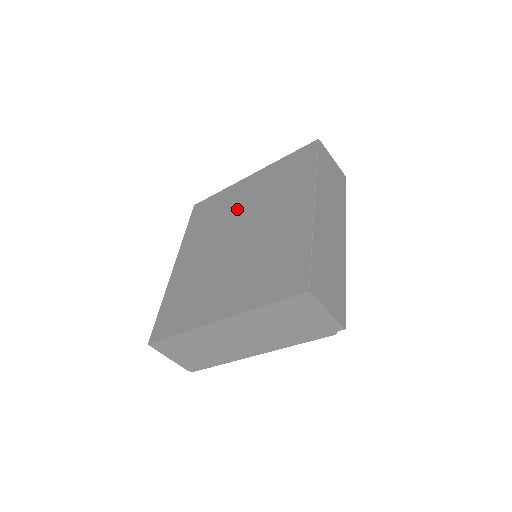
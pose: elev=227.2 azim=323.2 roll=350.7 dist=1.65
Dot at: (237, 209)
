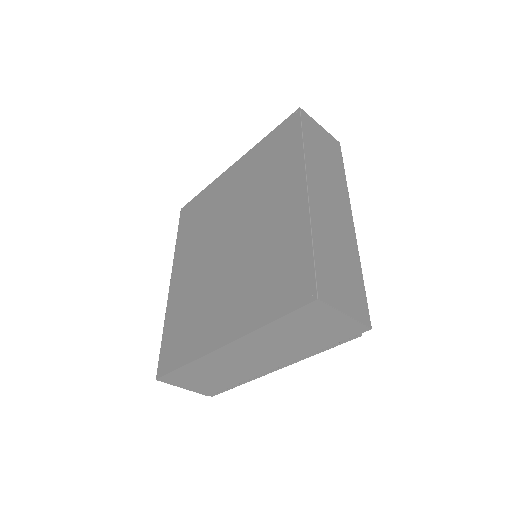
Dot at: (225, 207)
